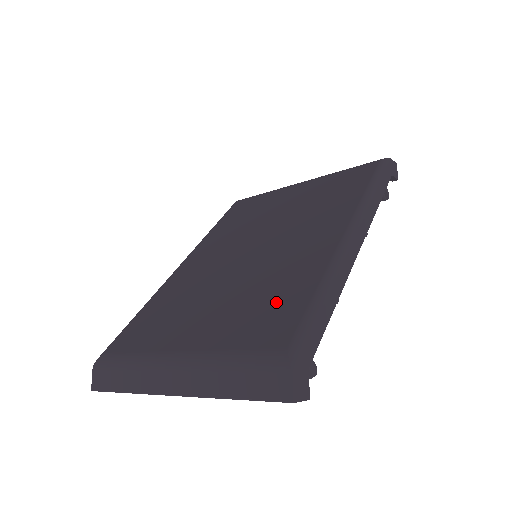
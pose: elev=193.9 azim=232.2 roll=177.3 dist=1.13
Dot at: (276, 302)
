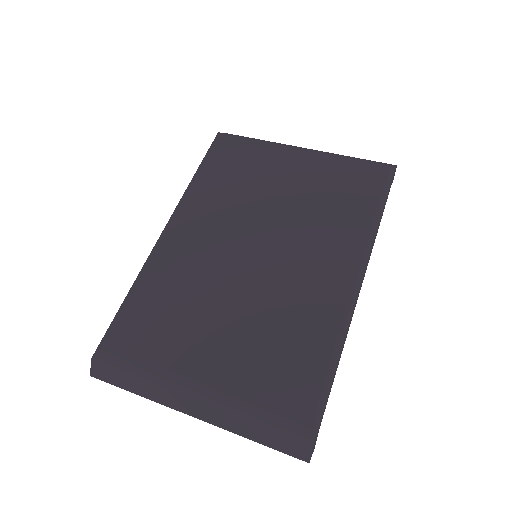
Dot at: (293, 355)
